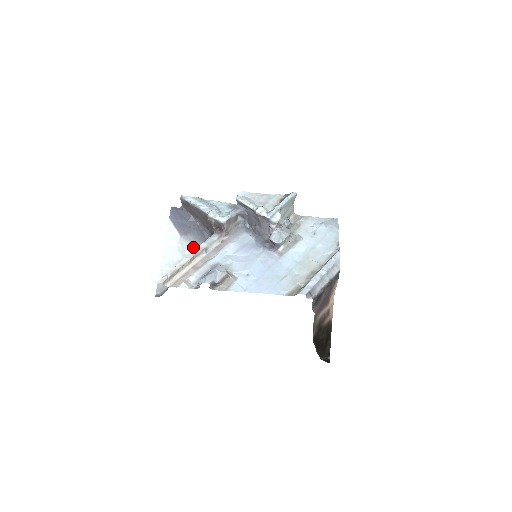
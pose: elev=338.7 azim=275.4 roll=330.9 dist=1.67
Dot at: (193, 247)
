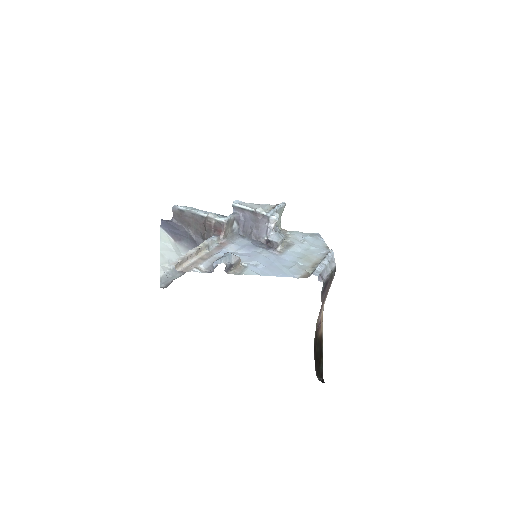
Dot at: occluded
